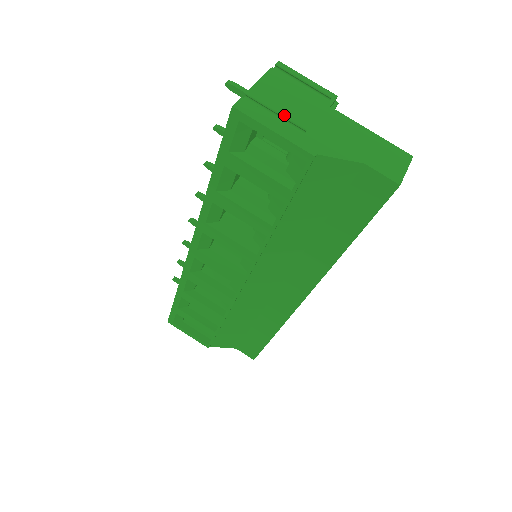
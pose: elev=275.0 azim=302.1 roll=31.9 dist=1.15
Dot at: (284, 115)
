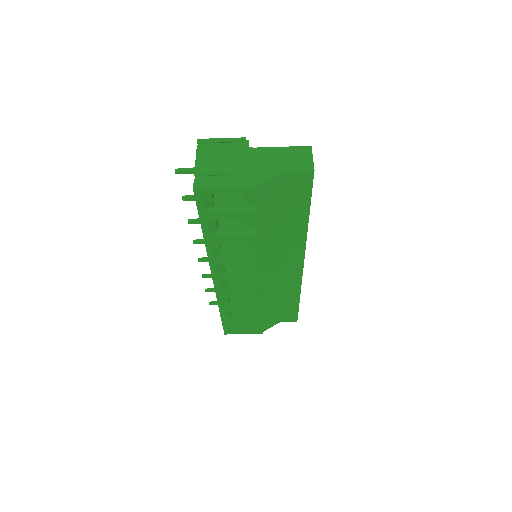
Dot at: (224, 173)
